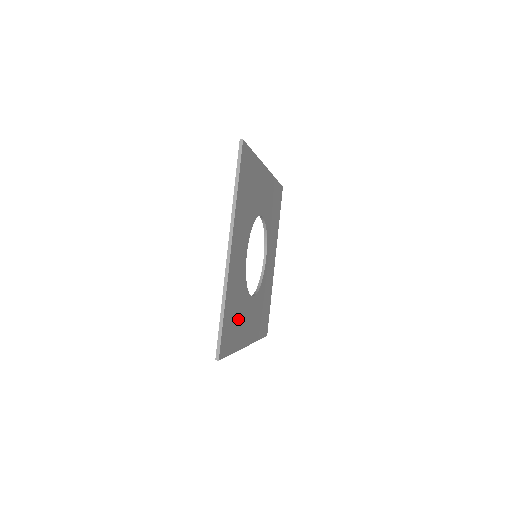
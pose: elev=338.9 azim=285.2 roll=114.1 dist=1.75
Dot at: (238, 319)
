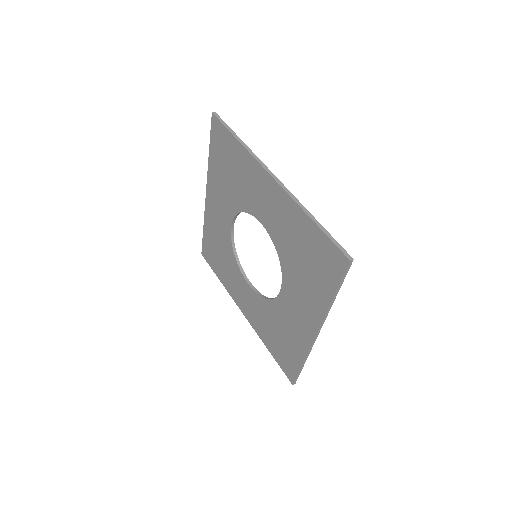
Dot at: occluded
